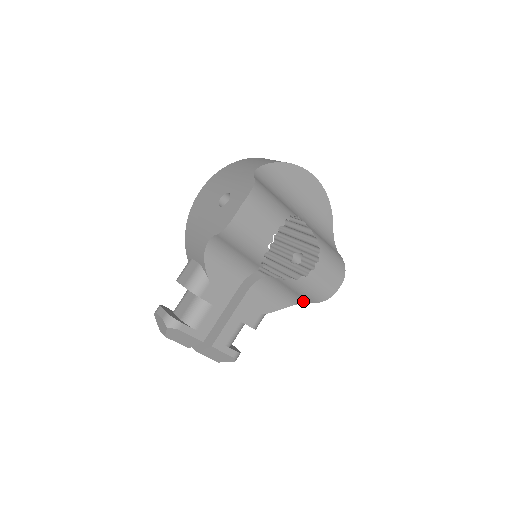
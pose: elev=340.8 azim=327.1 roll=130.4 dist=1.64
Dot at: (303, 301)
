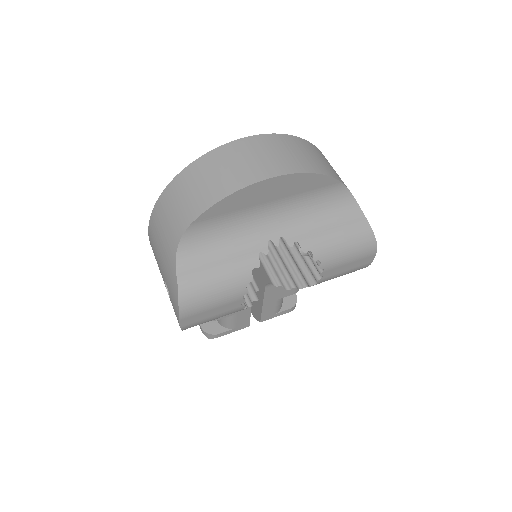
Dot at: occluded
